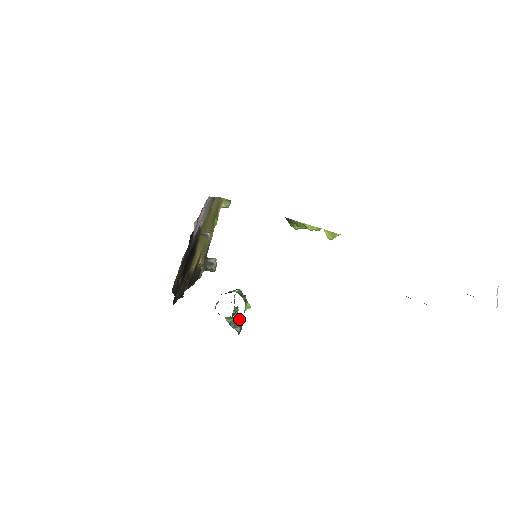
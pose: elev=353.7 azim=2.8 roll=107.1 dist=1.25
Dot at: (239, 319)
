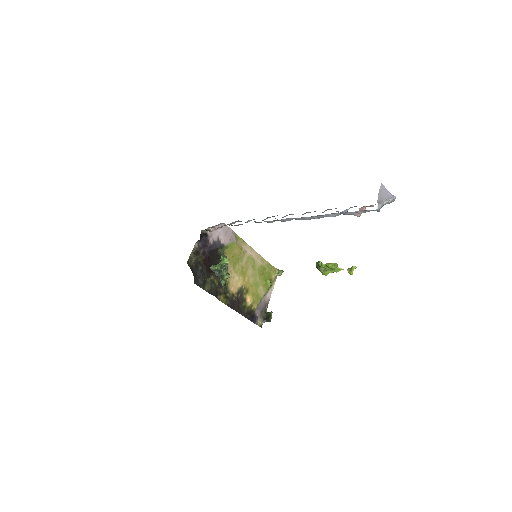
Dot at: (220, 269)
